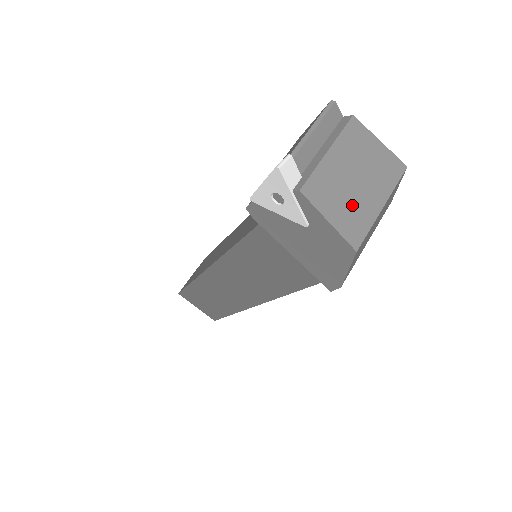
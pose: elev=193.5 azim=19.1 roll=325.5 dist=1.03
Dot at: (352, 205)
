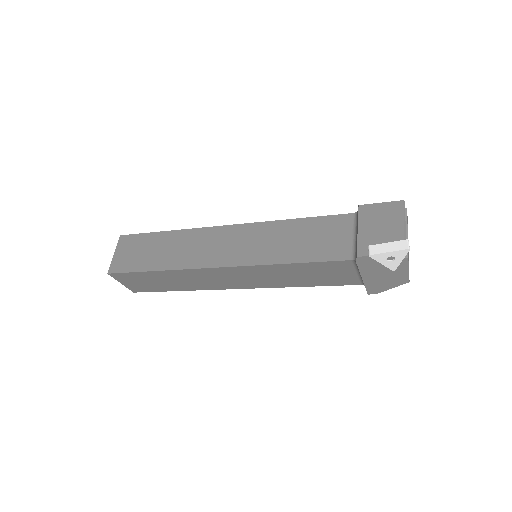
Dot at: occluded
